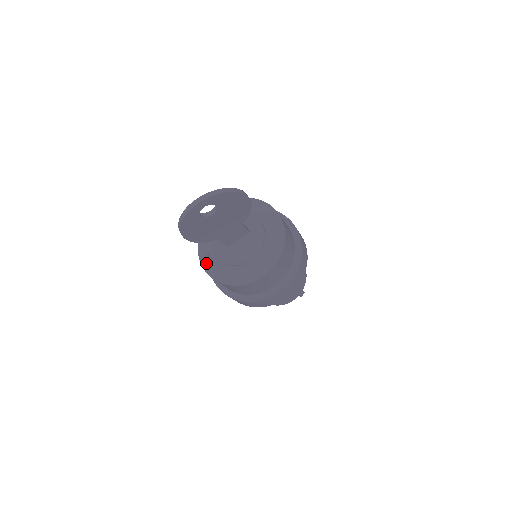
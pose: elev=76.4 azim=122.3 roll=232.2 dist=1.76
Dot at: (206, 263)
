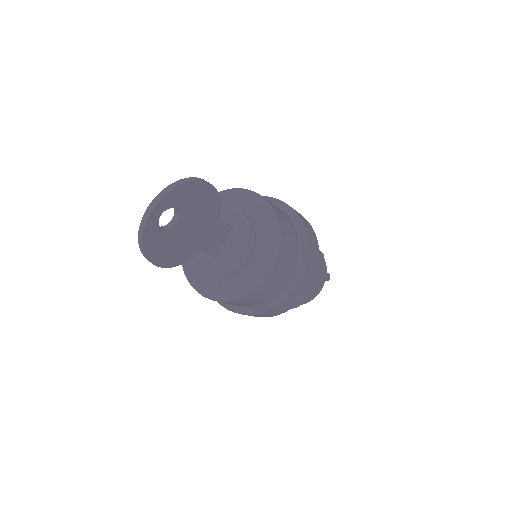
Dot at: (202, 288)
